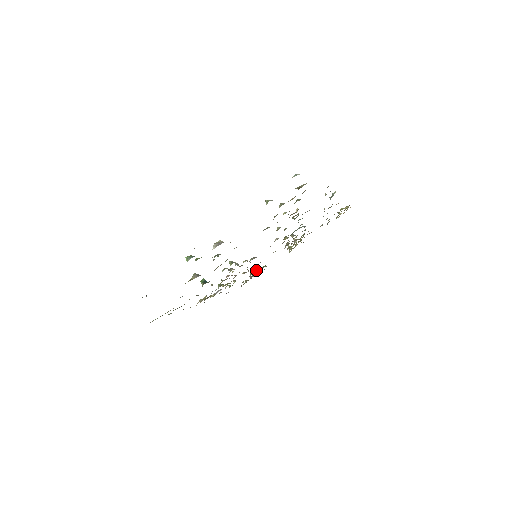
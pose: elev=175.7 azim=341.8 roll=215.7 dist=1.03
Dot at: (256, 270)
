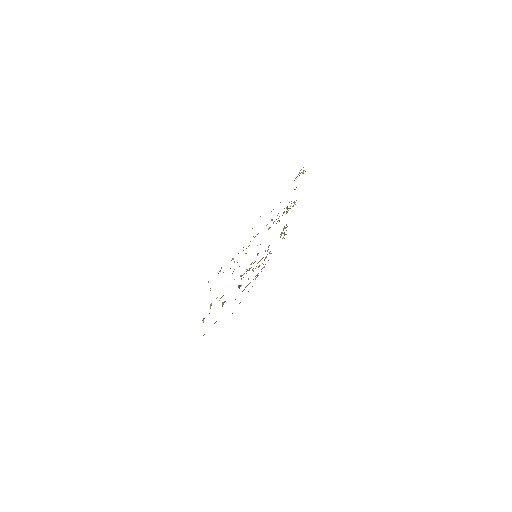
Dot at: (283, 229)
